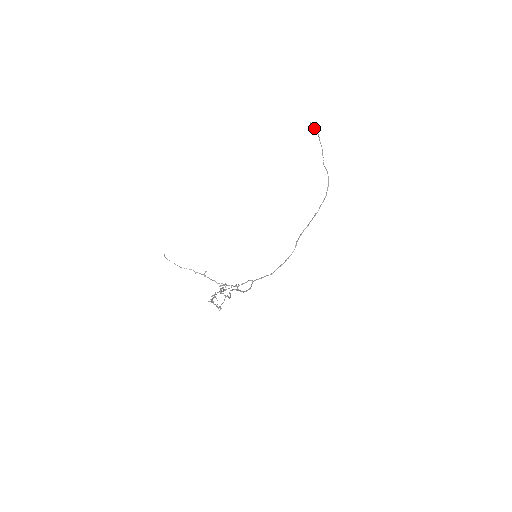
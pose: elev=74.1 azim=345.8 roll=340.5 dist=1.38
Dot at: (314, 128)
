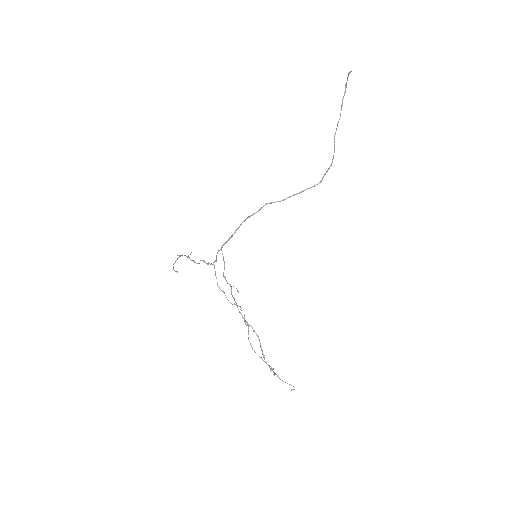
Dot at: occluded
